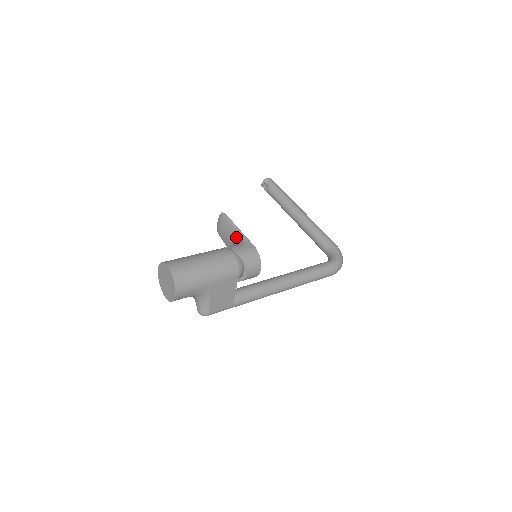
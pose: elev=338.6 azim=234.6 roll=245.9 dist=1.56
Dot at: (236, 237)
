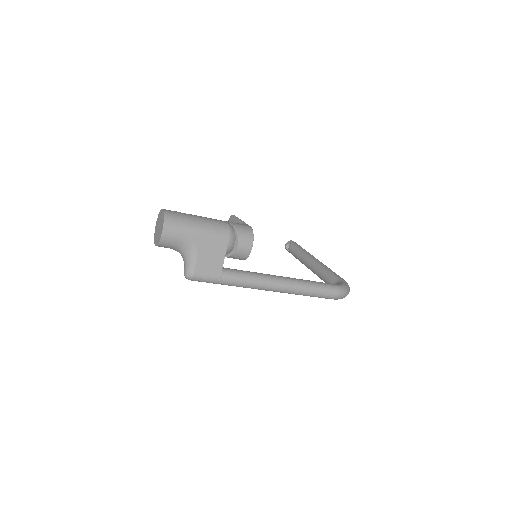
Dot at: occluded
